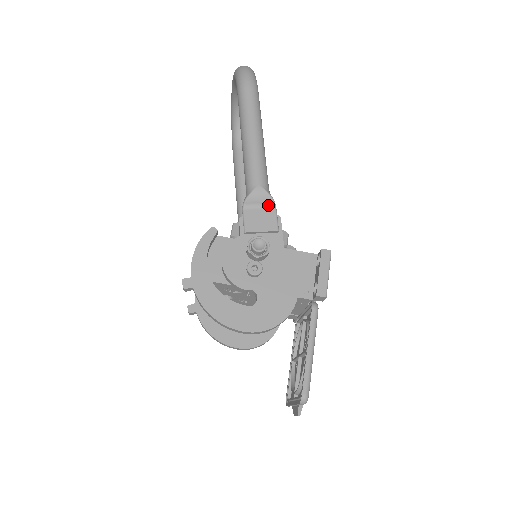
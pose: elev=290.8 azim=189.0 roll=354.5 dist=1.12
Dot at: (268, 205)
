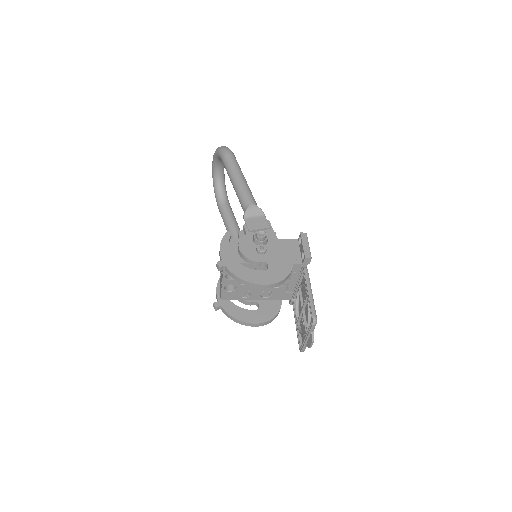
Dot at: (260, 214)
